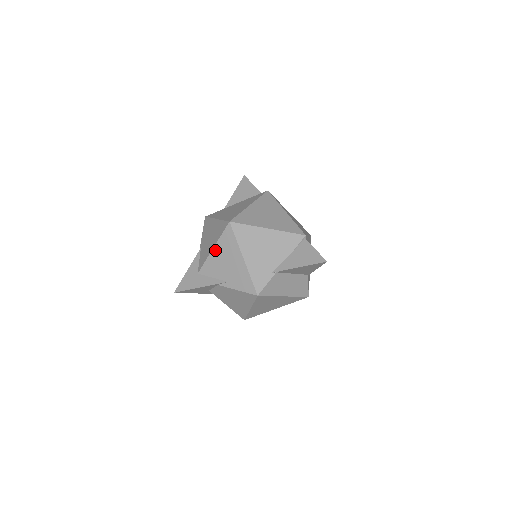
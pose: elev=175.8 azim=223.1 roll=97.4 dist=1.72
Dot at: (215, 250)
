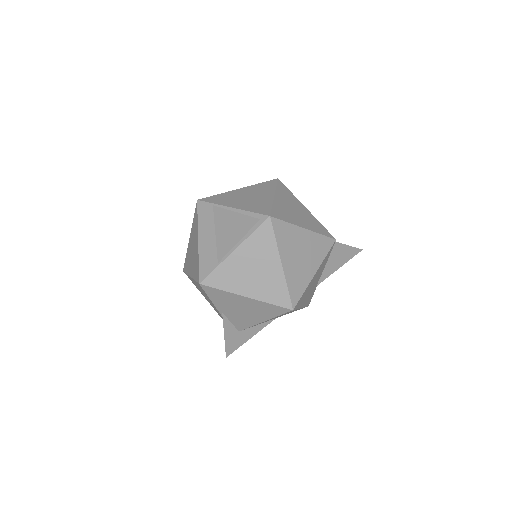
Dot at: occluded
